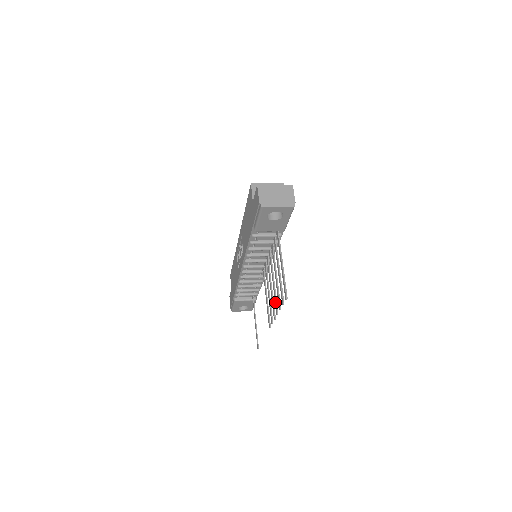
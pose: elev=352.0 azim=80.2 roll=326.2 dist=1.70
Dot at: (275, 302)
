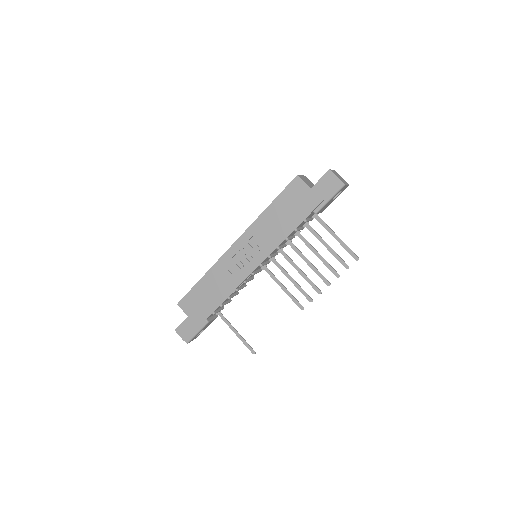
Dot at: (322, 277)
